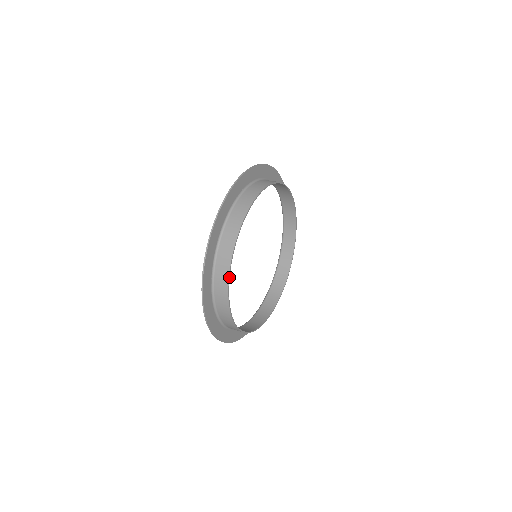
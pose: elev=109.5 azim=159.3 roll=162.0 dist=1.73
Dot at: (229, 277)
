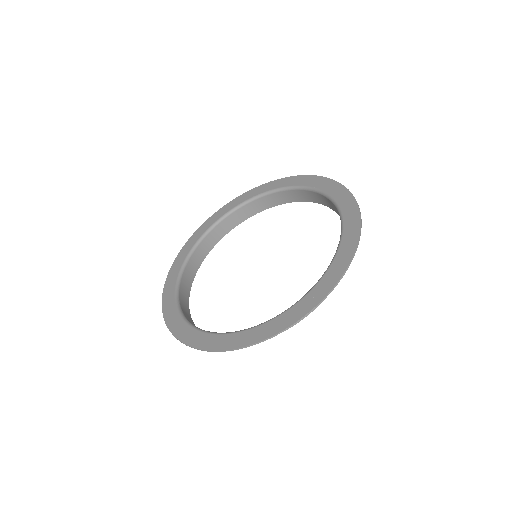
Dot at: occluded
